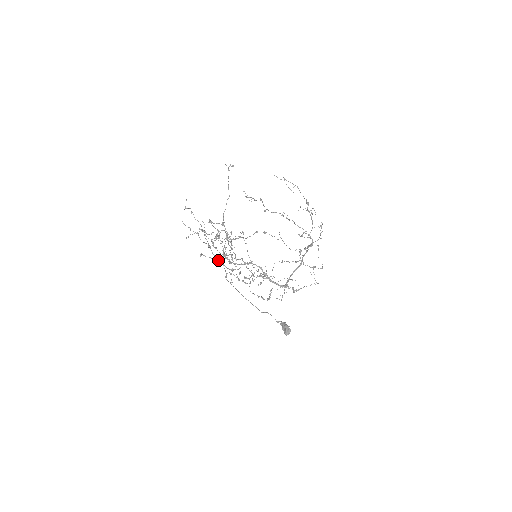
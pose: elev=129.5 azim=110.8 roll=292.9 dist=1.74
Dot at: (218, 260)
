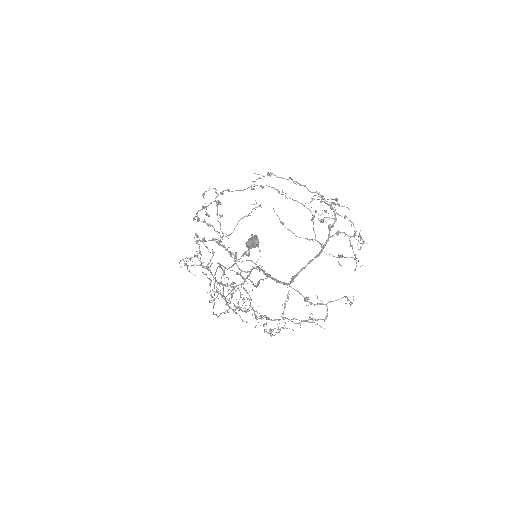
Dot at: occluded
